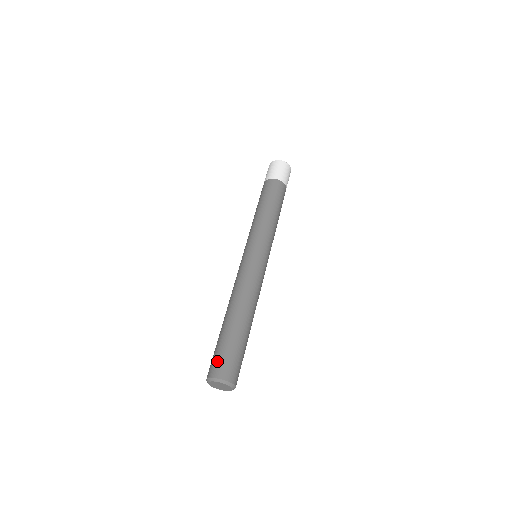
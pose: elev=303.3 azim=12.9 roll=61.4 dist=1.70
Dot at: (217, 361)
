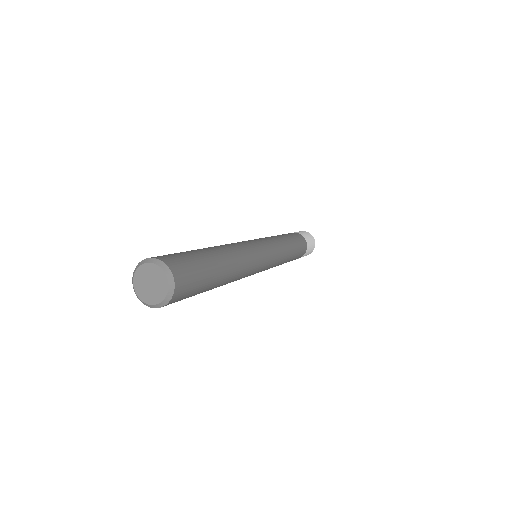
Dot at: (178, 257)
